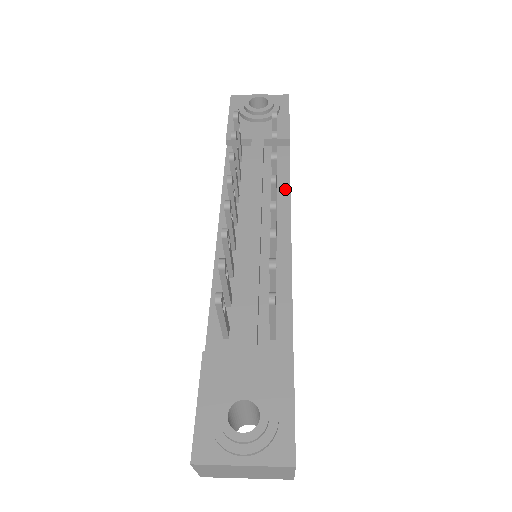
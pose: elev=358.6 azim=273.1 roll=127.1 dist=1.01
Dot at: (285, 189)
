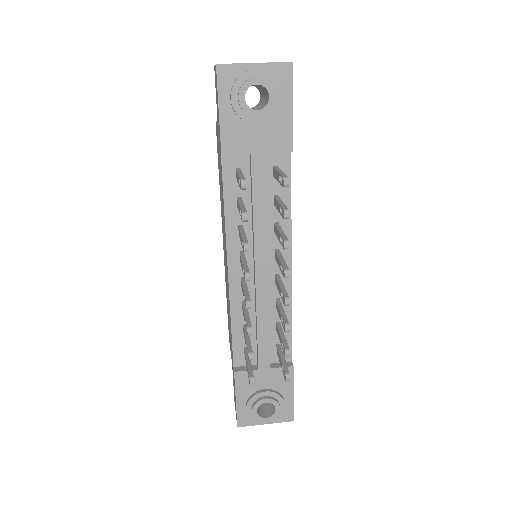
Dot at: occluded
